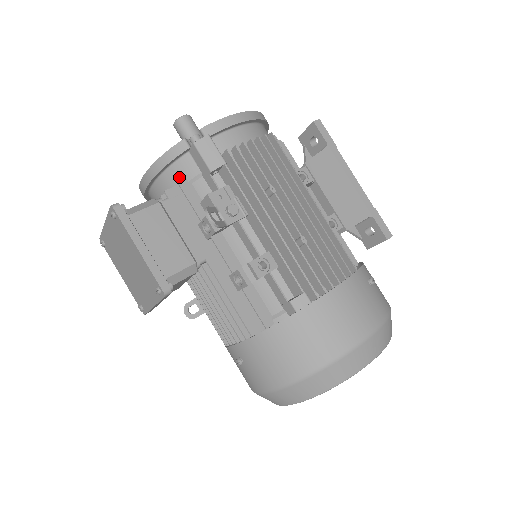
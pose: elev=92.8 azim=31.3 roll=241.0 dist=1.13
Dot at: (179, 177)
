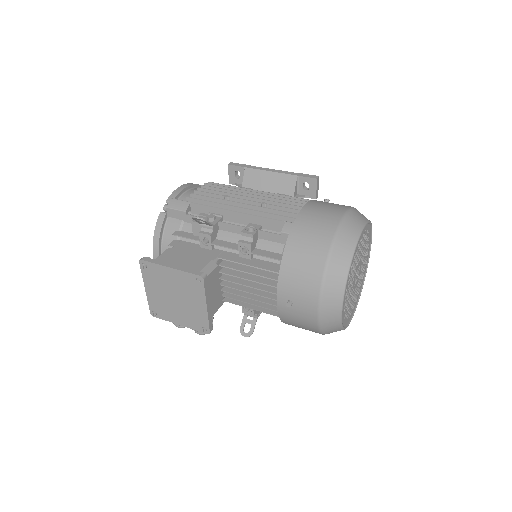
Dot at: occluded
